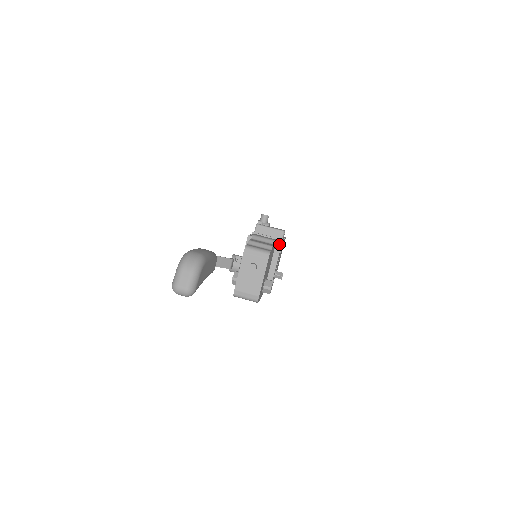
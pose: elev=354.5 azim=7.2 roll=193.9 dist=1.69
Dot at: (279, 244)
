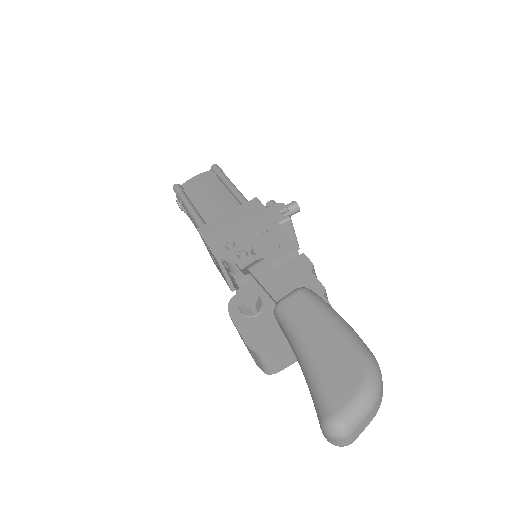
Dot at: occluded
